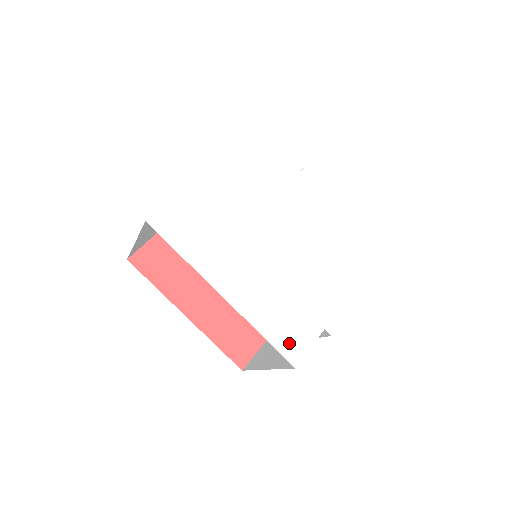
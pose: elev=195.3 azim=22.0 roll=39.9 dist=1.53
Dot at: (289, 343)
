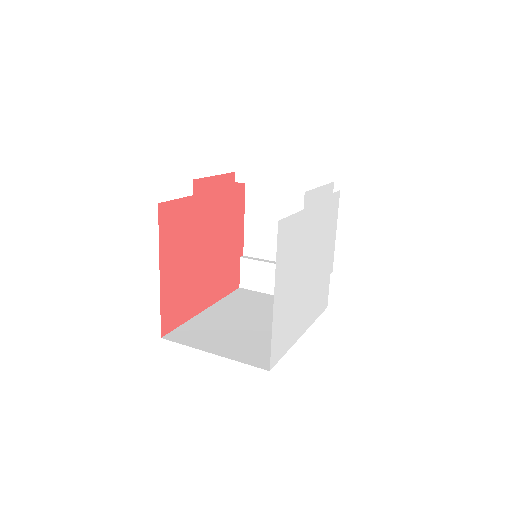
Dot at: (324, 303)
